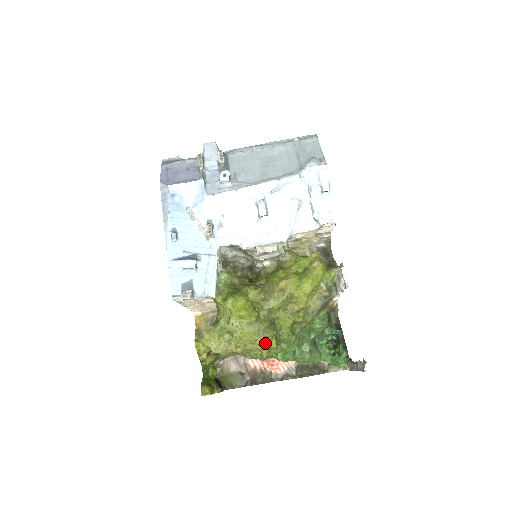
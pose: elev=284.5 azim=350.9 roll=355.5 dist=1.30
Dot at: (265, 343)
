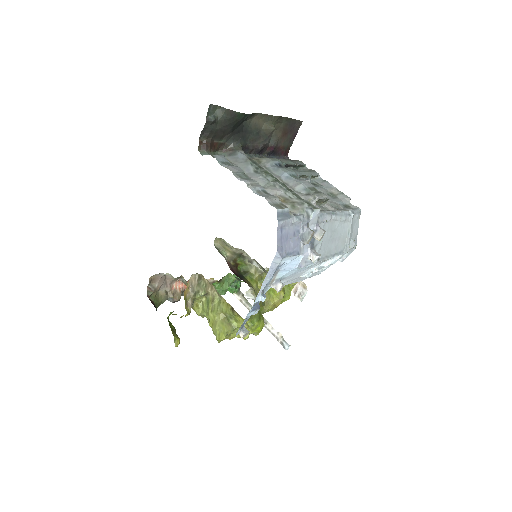
Dot at: occluded
